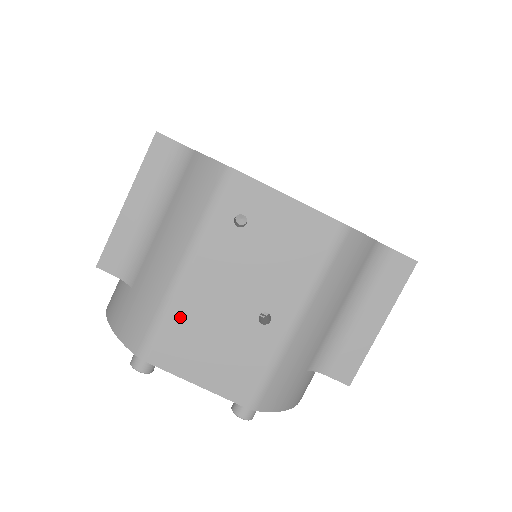
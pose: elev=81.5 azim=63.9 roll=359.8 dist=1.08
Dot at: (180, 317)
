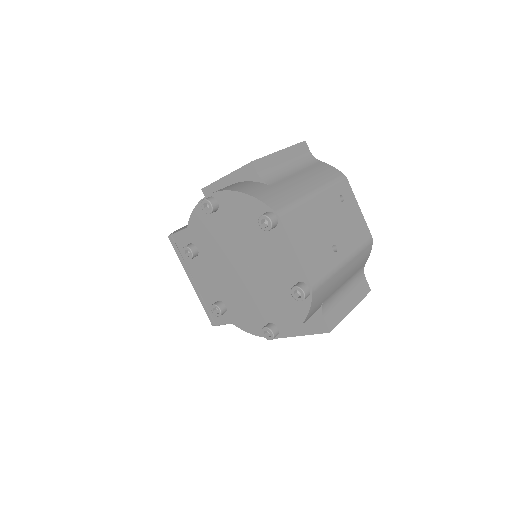
Dot at: (304, 213)
